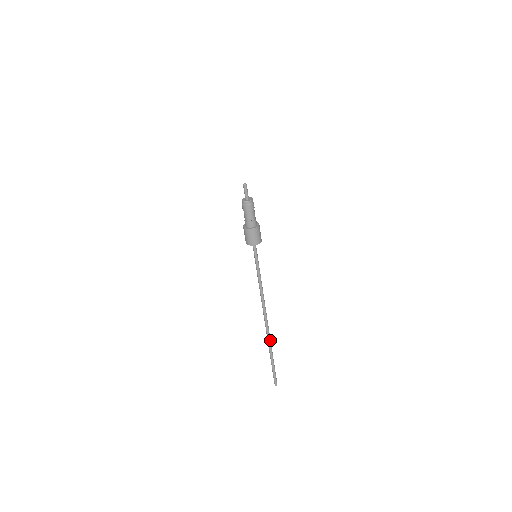
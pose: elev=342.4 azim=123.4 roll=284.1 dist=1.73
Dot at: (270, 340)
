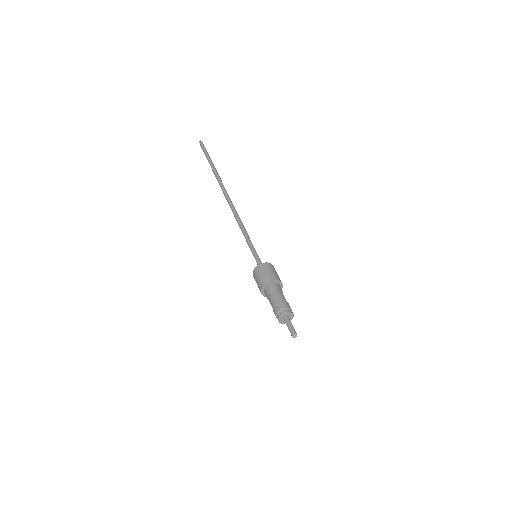
Dot at: (219, 177)
